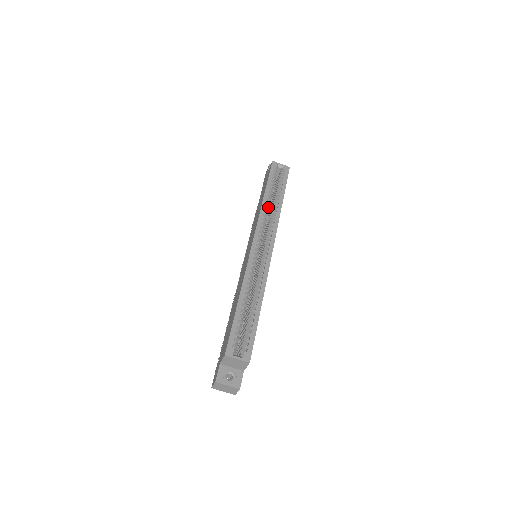
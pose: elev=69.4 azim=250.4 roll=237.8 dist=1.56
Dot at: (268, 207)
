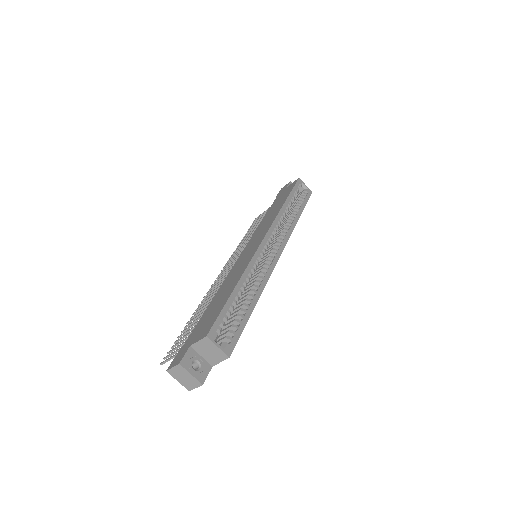
Dot at: (285, 215)
